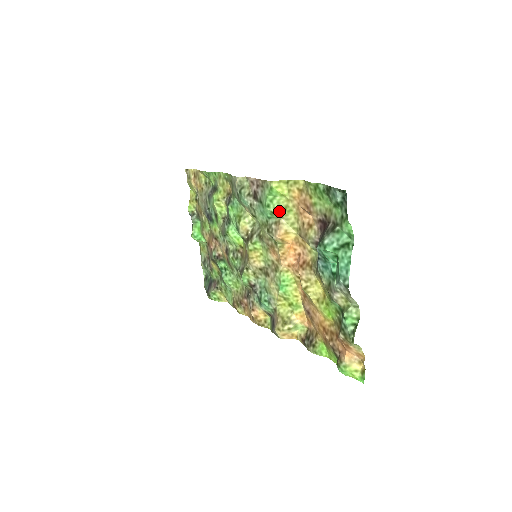
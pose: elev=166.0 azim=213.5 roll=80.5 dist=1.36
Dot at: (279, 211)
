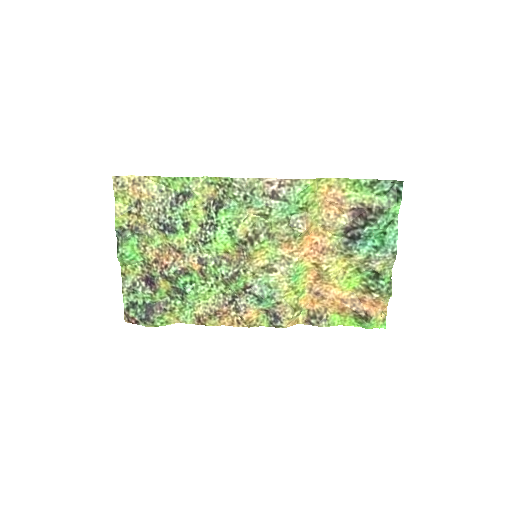
Dot at: (306, 206)
